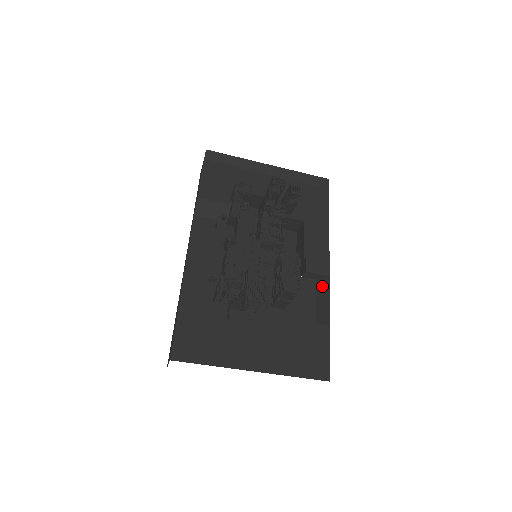
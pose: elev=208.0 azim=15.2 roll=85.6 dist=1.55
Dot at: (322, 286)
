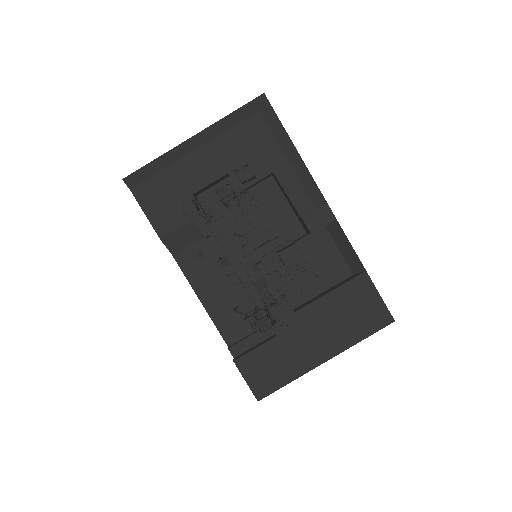
Dot at: (335, 231)
